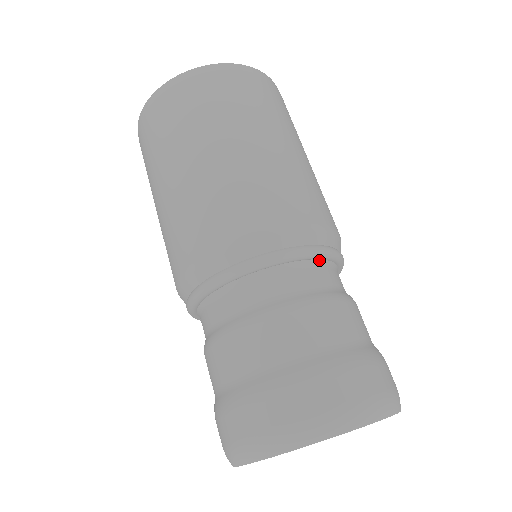
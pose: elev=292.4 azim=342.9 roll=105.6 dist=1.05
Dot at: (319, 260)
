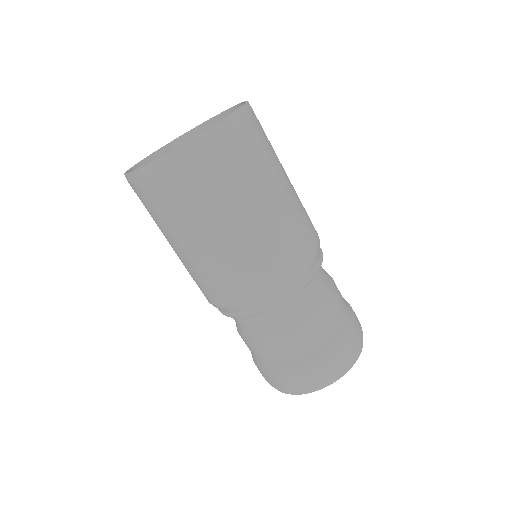
Dot at: (279, 304)
